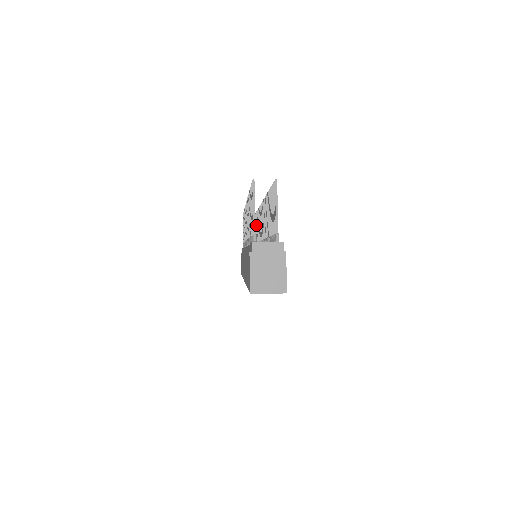
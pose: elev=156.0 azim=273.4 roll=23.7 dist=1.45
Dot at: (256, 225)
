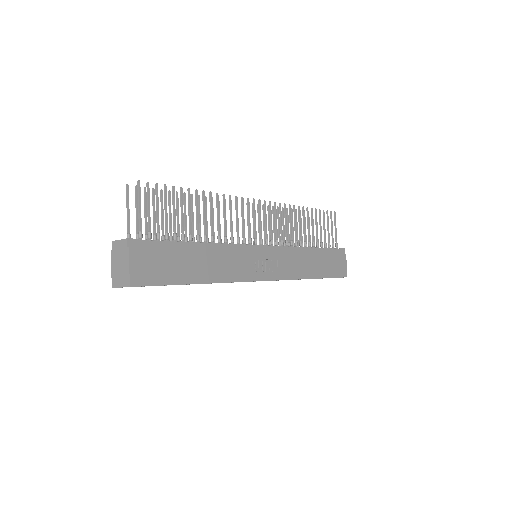
Dot at: (319, 224)
